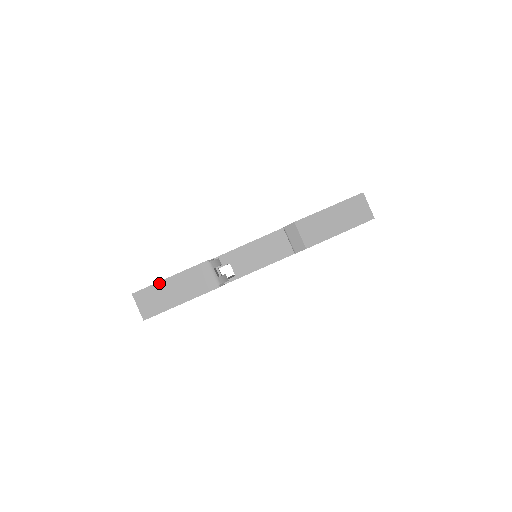
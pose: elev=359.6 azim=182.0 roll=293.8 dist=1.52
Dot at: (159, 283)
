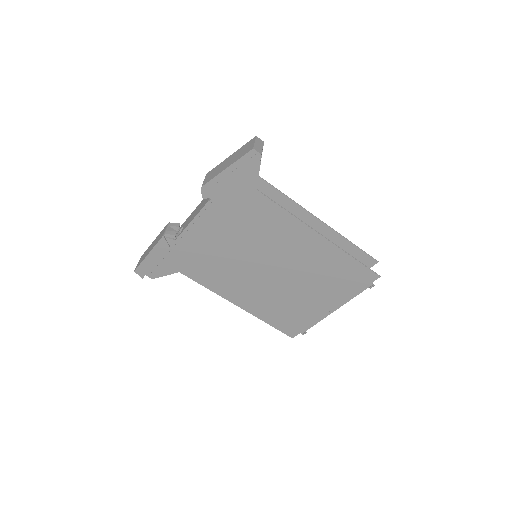
Dot at: occluded
